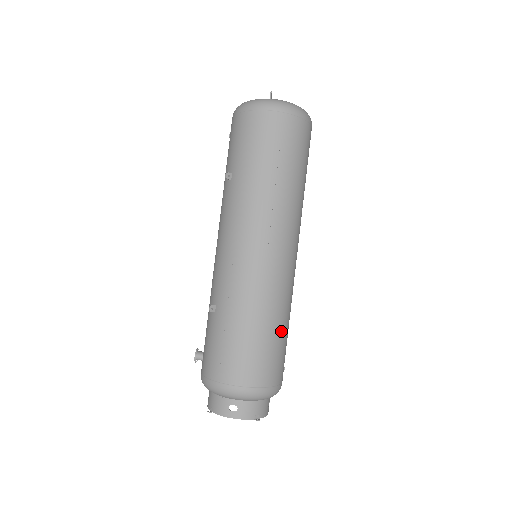
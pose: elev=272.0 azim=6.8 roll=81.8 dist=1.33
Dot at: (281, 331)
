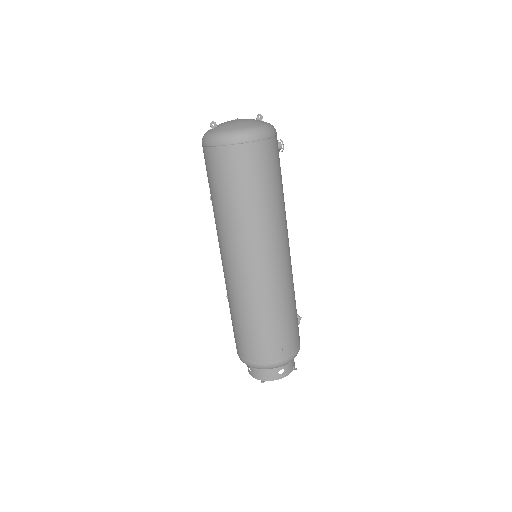
Dot at: (261, 324)
